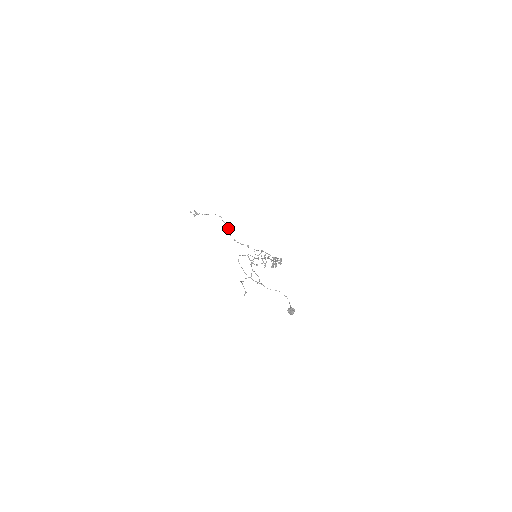
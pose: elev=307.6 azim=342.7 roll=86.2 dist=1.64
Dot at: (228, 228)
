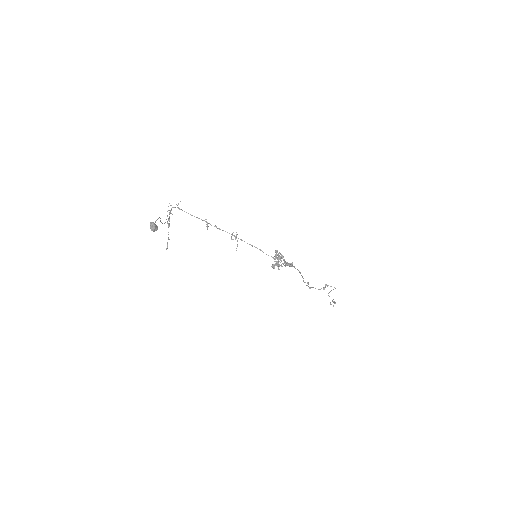
Dot at: (323, 287)
